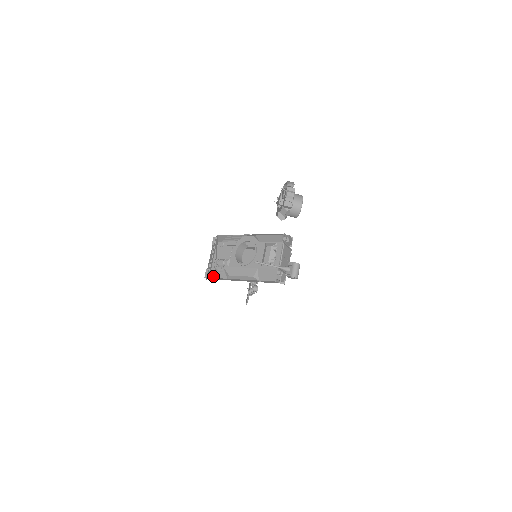
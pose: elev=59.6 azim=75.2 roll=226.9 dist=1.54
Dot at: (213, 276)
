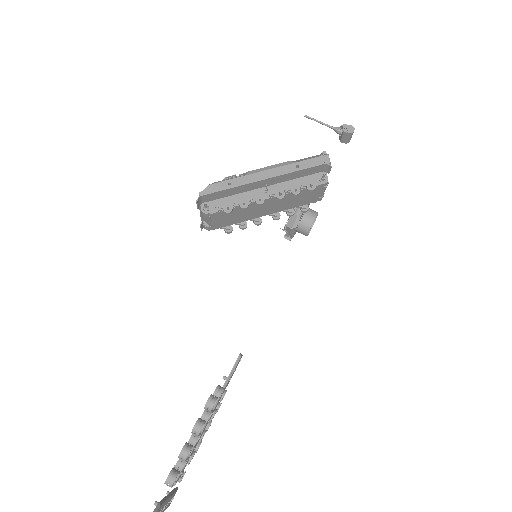
Dot at: (219, 182)
